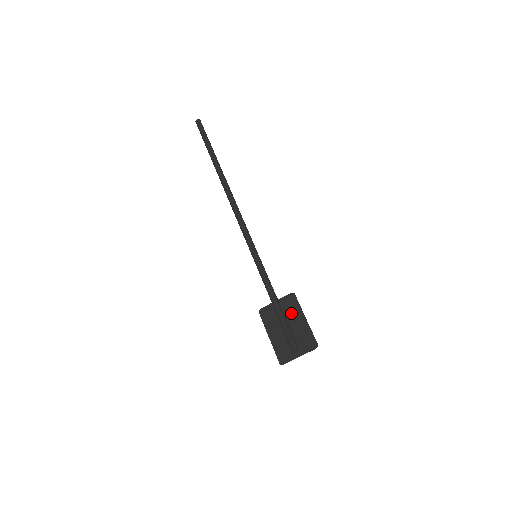
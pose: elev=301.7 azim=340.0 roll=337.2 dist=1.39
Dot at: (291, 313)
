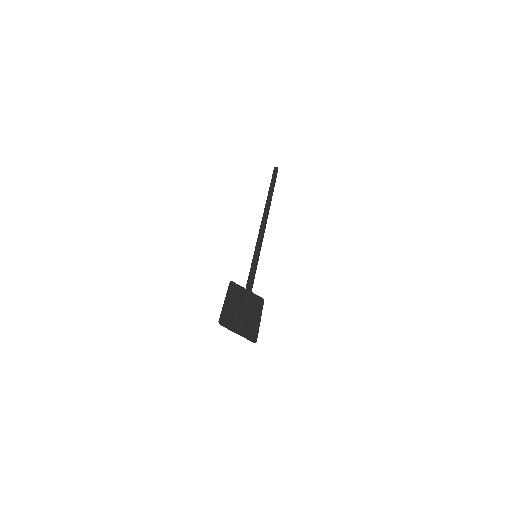
Dot at: (253, 307)
